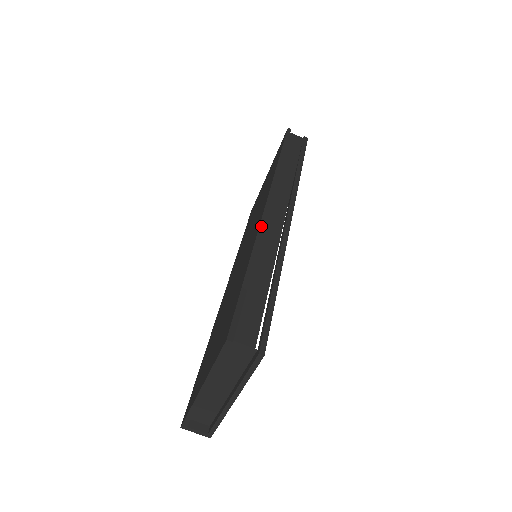
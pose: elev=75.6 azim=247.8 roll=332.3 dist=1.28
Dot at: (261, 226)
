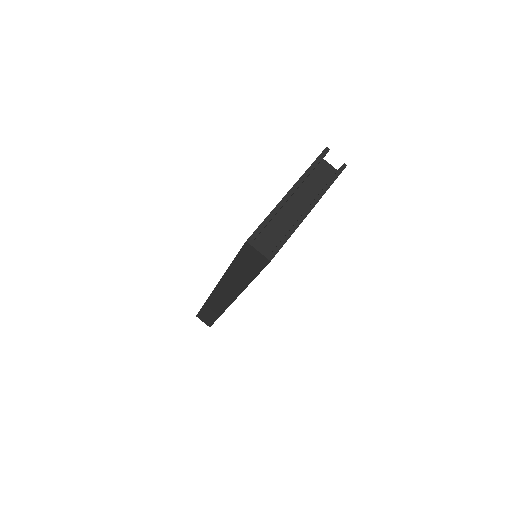
Dot at: occluded
